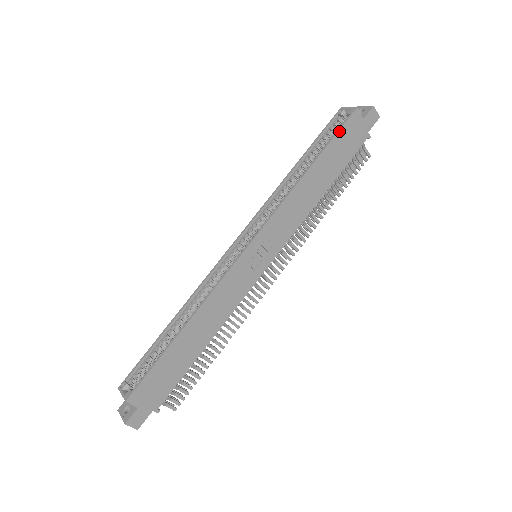
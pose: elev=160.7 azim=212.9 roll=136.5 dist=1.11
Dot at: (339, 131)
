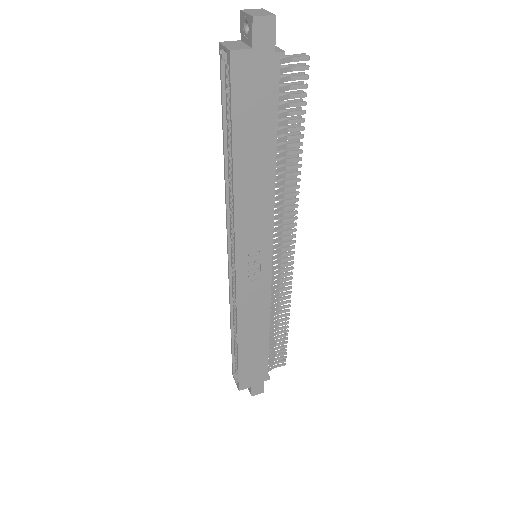
Dot at: (232, 100)
